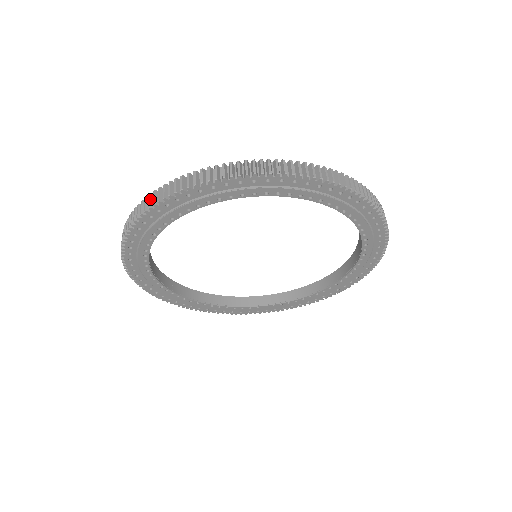
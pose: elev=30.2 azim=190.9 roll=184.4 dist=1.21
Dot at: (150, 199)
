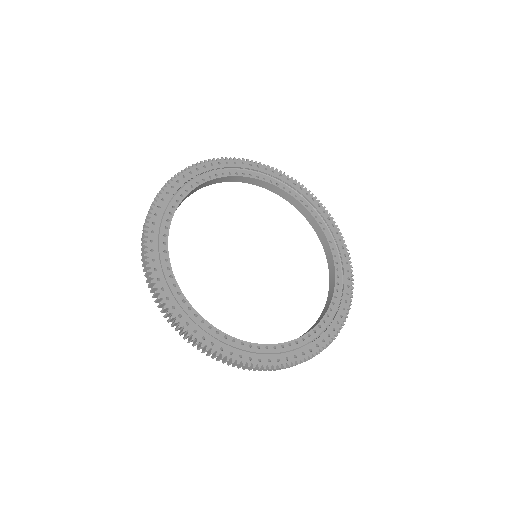
Dot at: (148, 214)
